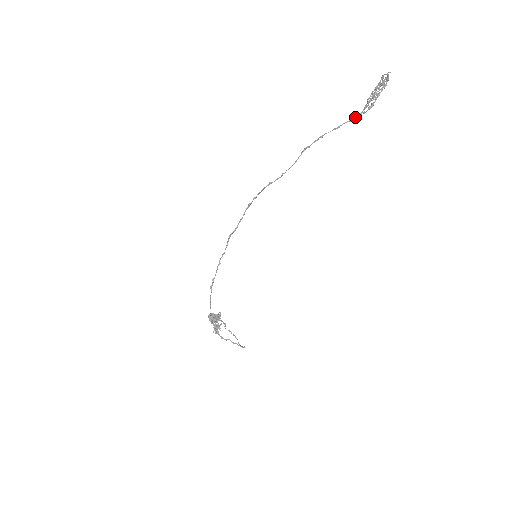
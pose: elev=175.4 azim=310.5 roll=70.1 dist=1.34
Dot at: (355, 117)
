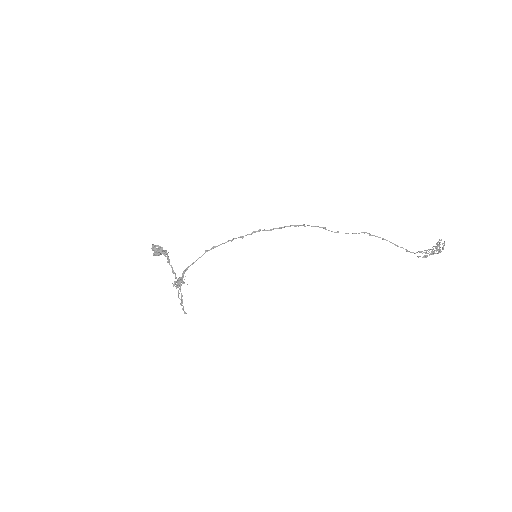
Dot at: (412, 252)
